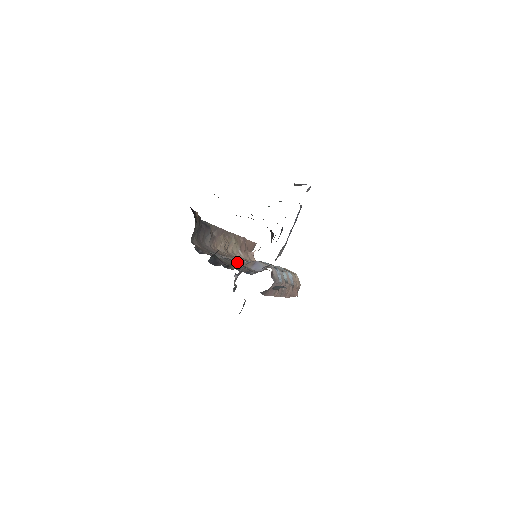
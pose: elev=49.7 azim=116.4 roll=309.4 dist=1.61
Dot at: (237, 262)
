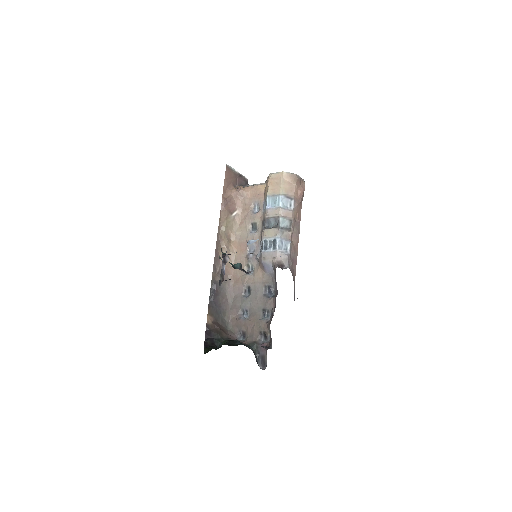
Dot at: (252, 266)
